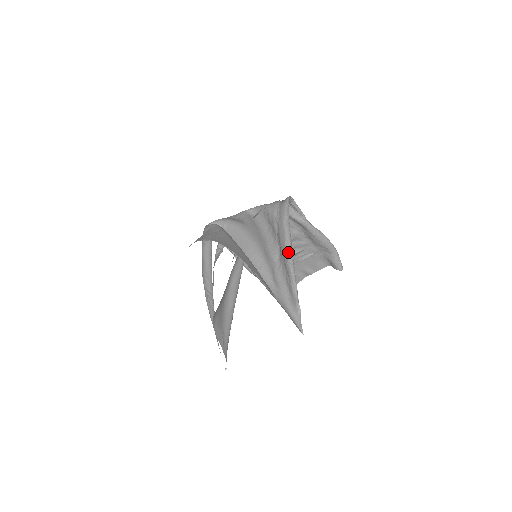
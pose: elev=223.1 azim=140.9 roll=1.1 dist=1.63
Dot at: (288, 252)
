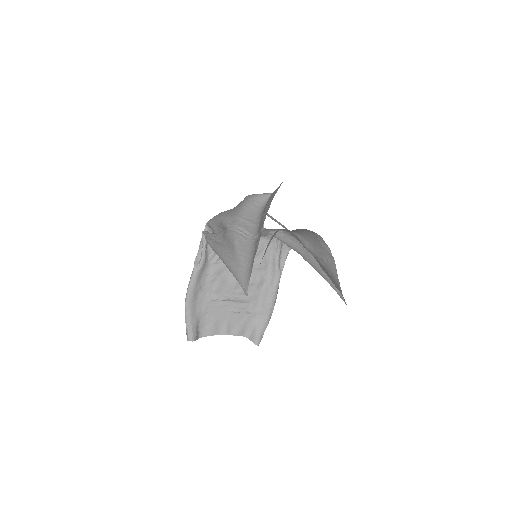
Dot at: occluded
